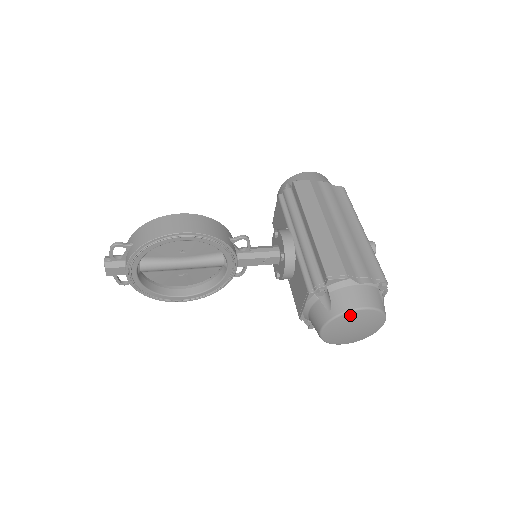
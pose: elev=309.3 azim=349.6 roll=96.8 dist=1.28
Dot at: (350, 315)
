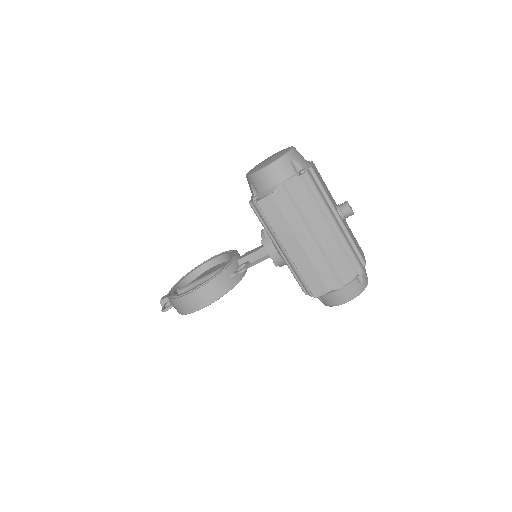
Dot at: occluded
